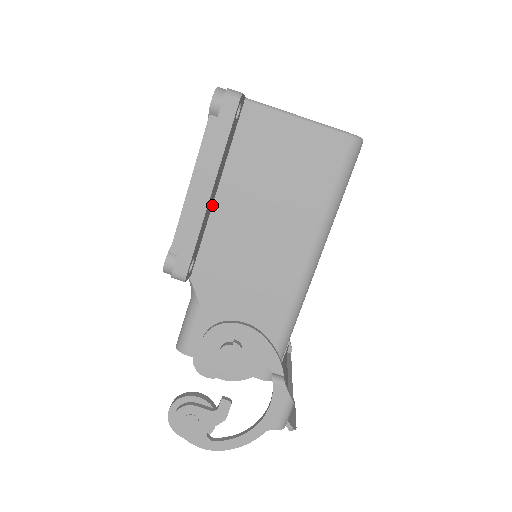
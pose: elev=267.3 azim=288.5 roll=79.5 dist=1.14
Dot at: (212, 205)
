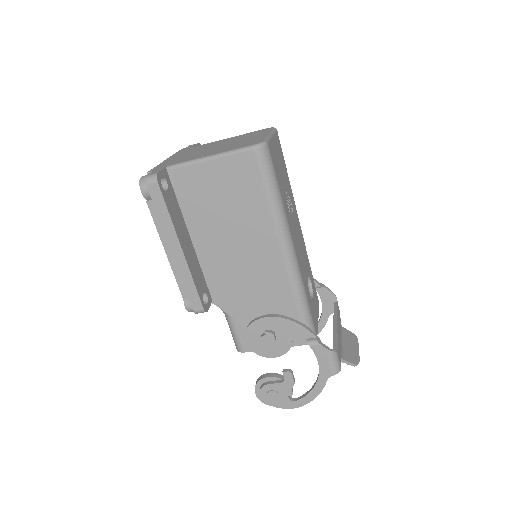
Dot at: (194, 249)
